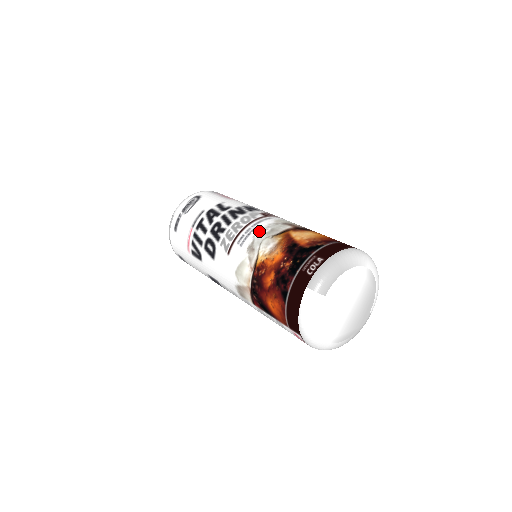
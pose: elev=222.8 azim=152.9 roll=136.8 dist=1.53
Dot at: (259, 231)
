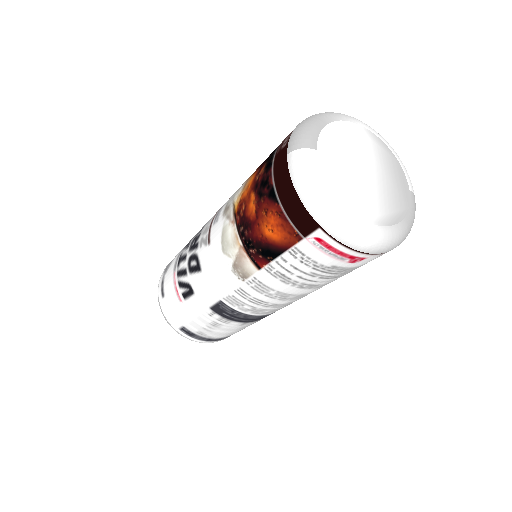
Dot at: (231, 196)
